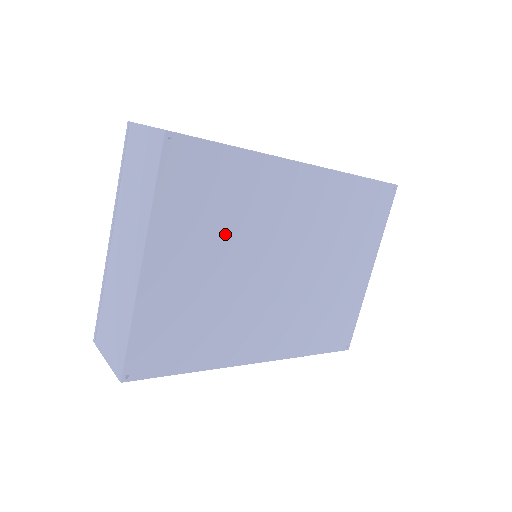
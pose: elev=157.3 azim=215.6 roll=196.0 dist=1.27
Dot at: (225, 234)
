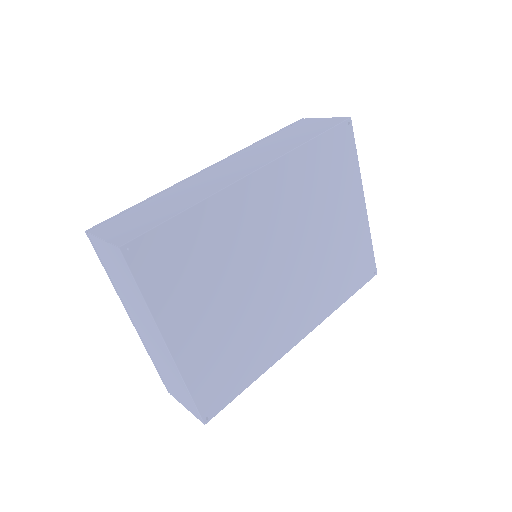
Dot at: (218, 277)
